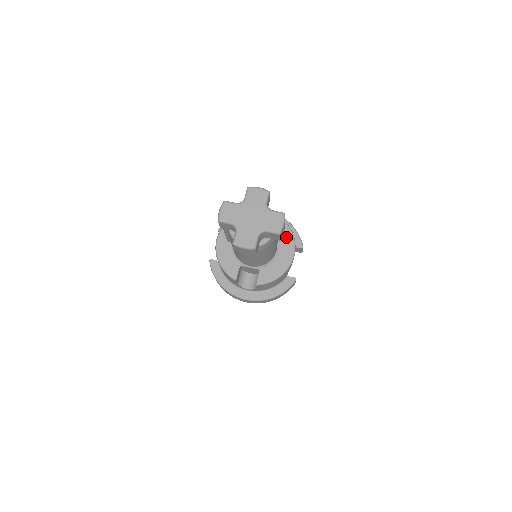
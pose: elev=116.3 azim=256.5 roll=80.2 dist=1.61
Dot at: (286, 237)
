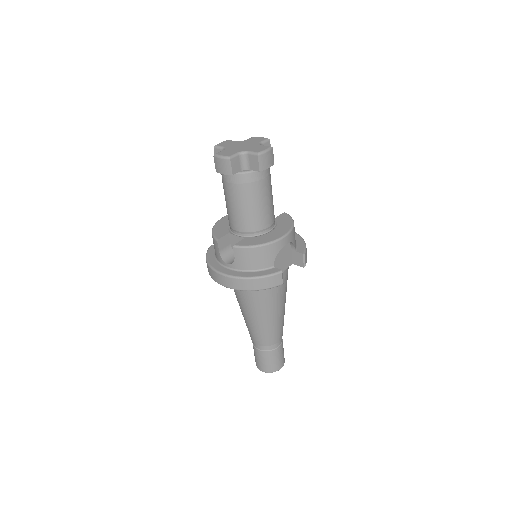
Dot at: (285, 225)
